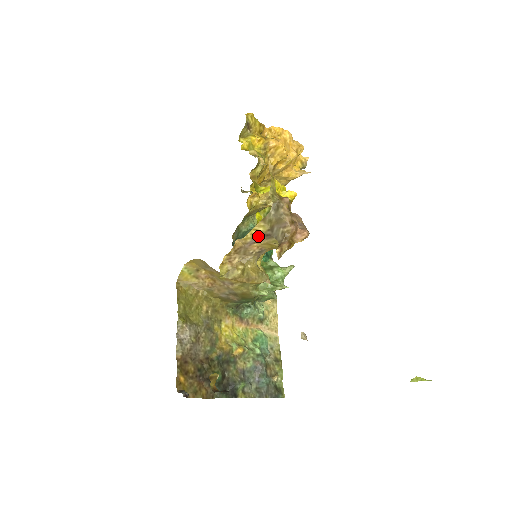
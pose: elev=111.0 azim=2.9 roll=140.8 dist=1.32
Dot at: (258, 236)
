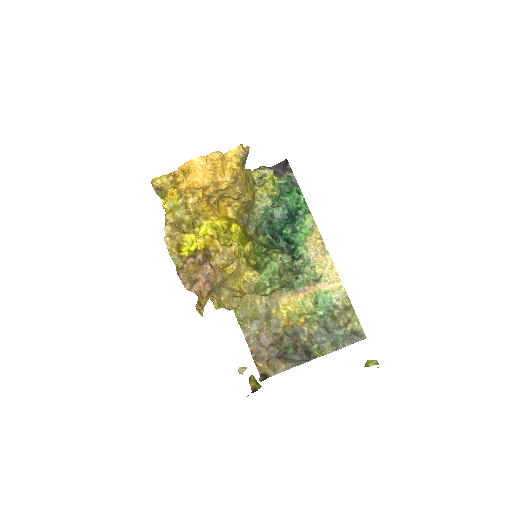
Dot at: occluded
